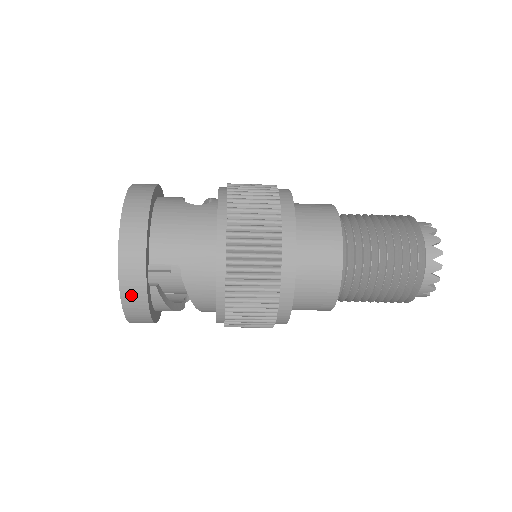
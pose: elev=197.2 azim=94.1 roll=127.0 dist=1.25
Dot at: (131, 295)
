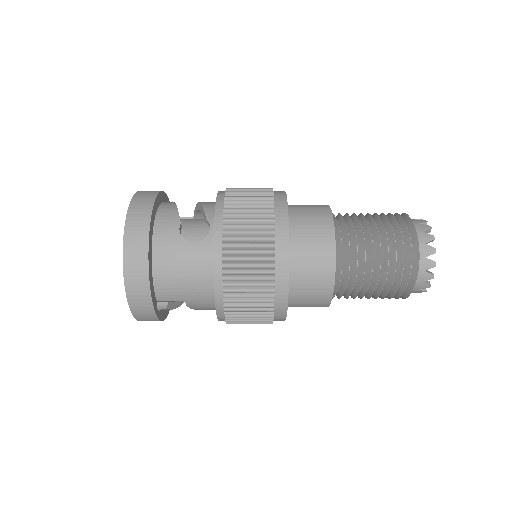
Dot at: (146, 320)
